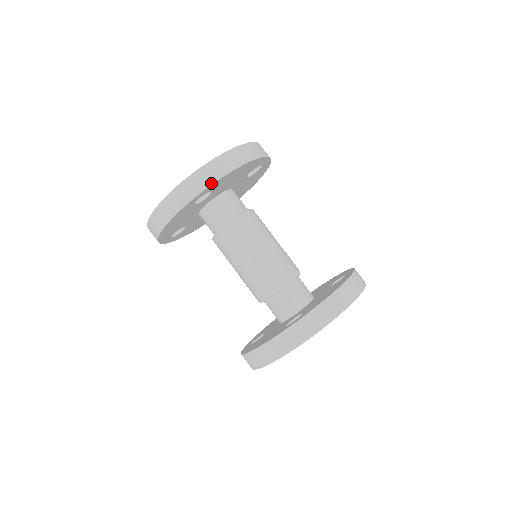
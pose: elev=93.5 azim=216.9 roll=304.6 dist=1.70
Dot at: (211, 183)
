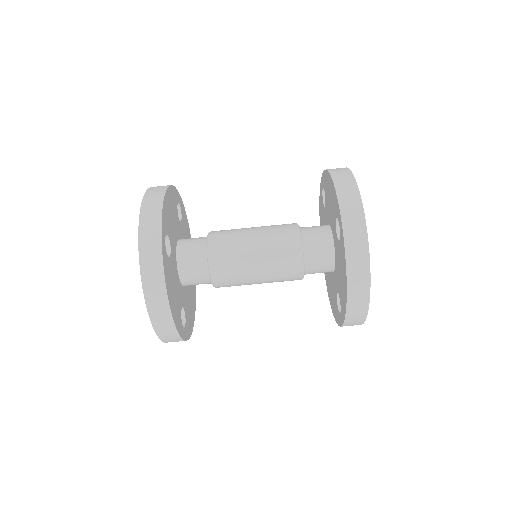
Dot at: (160, 219)
